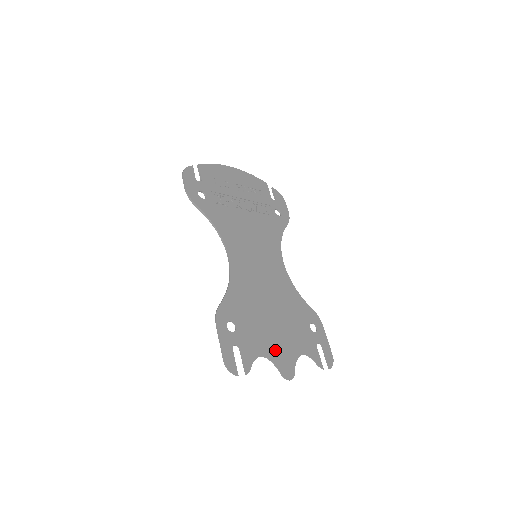
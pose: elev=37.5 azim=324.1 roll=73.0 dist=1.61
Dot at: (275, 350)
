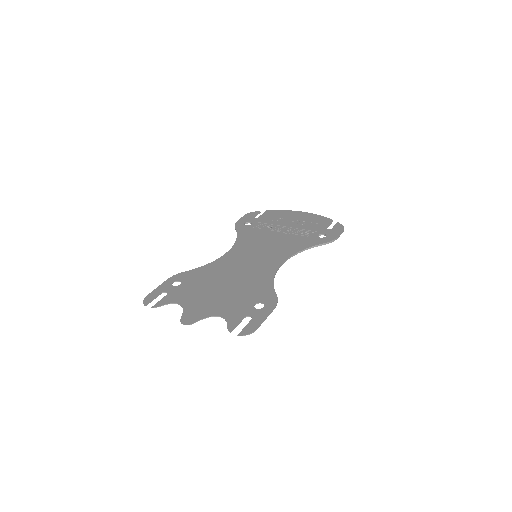
Dot at: (195, 305)
